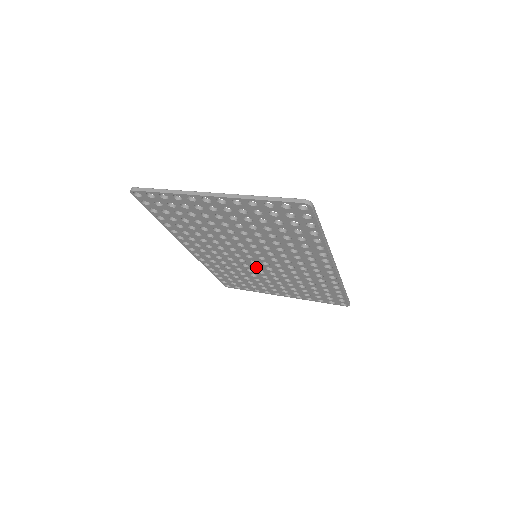
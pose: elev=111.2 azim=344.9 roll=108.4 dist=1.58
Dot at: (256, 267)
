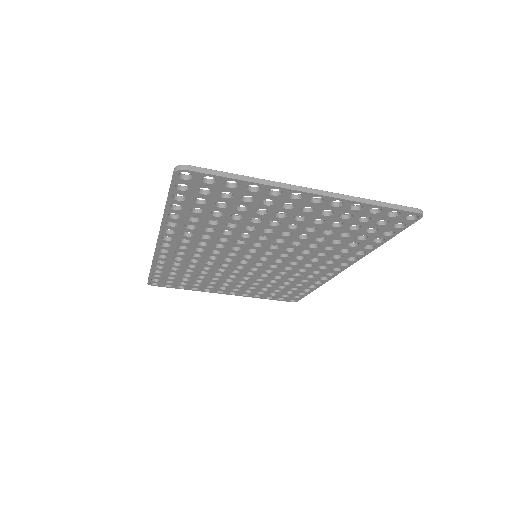
Dot at: (236, 266)
